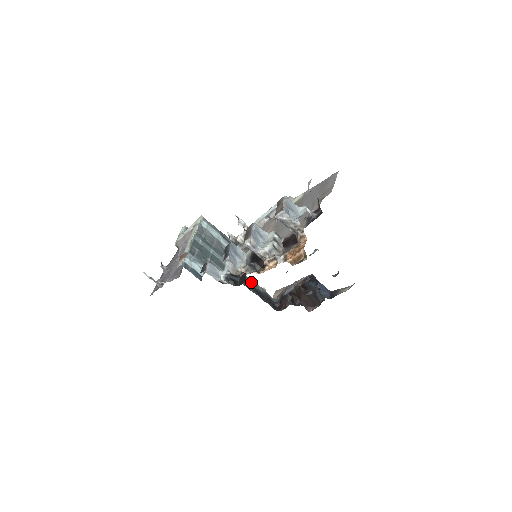
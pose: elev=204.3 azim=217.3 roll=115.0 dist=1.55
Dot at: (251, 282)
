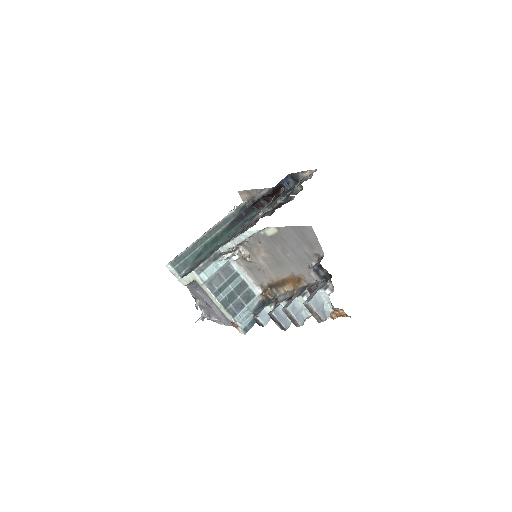
Dot at: (229, 220)
